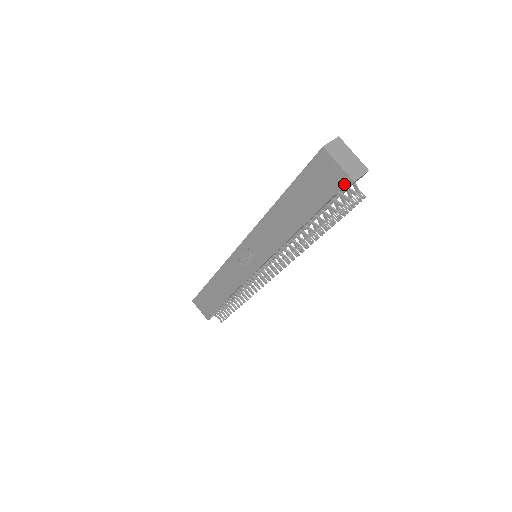
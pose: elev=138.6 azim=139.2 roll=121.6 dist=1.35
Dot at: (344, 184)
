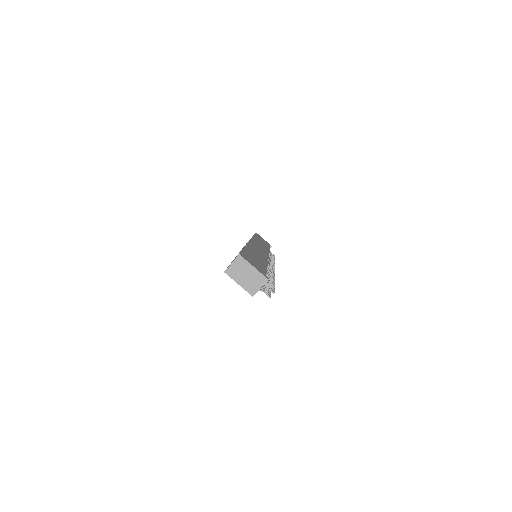
Dot at: occluded
